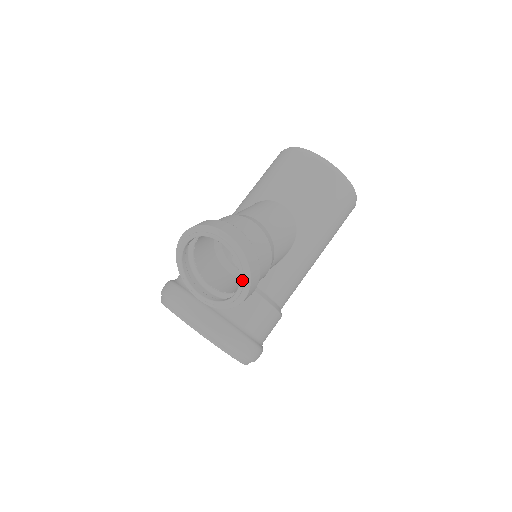
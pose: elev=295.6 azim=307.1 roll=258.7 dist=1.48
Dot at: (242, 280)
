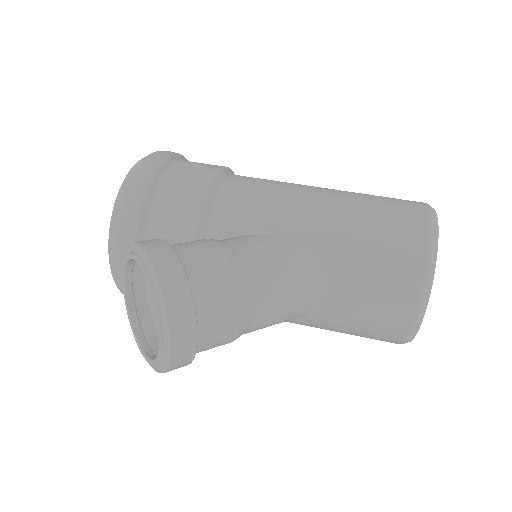
Dot at: (148, 362)
